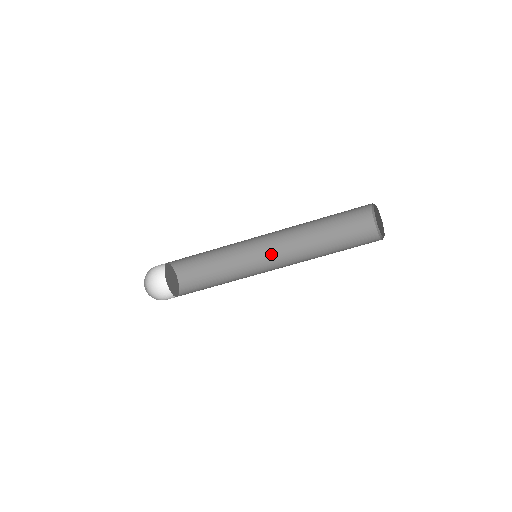
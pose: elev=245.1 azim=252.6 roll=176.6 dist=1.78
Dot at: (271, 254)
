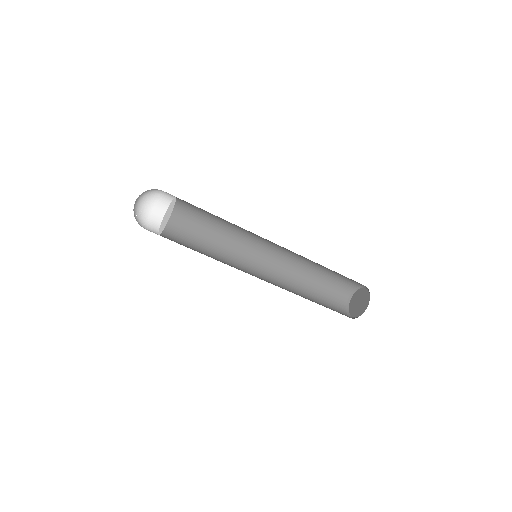
Dot at: (262, 257)
